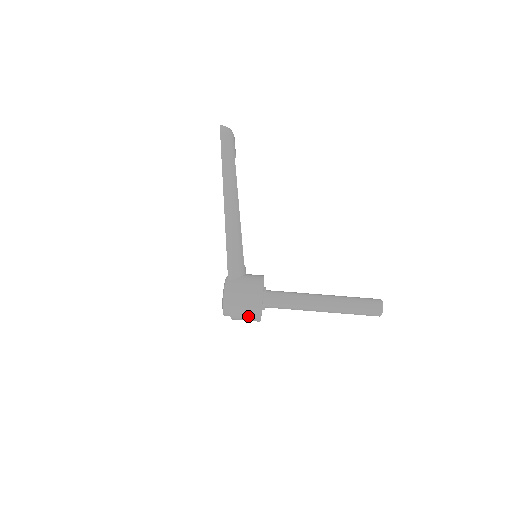
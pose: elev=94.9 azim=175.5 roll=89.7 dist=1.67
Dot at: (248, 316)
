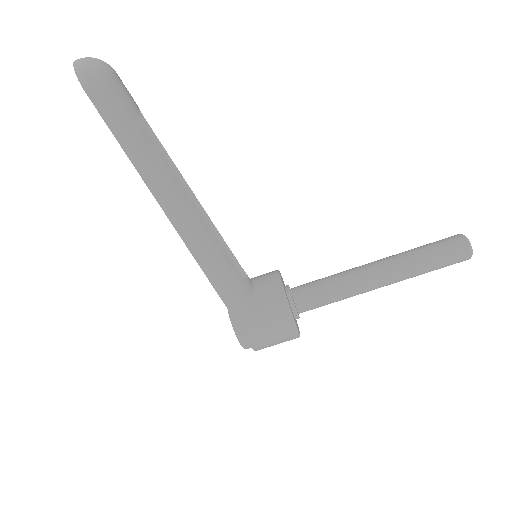
Dot at: (282, 342)
